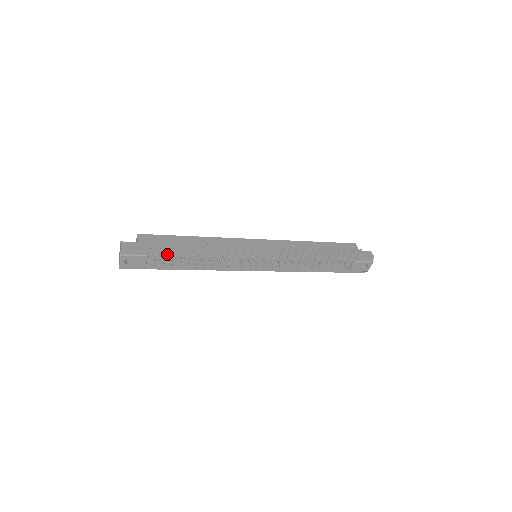
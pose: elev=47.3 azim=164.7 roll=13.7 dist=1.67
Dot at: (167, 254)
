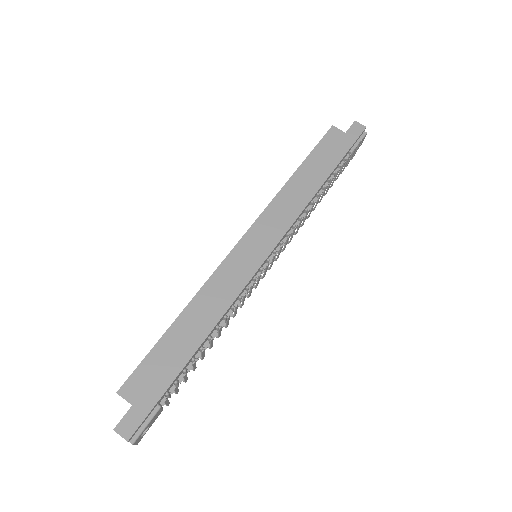
Dot at: (178, 377)
